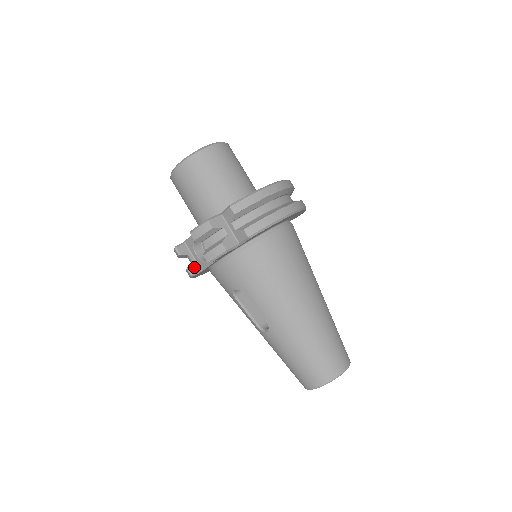
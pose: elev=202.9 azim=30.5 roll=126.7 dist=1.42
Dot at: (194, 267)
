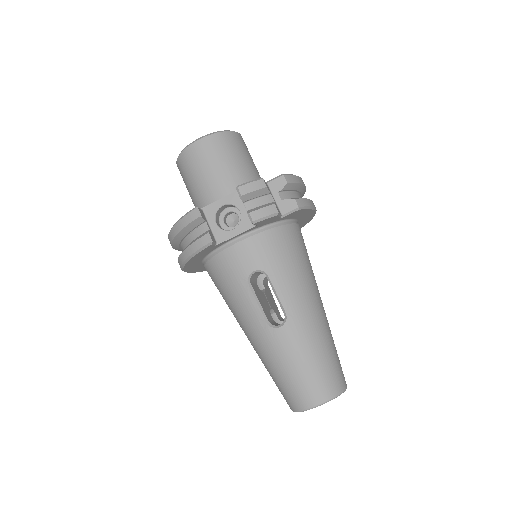
Dot at: (212, 236)
